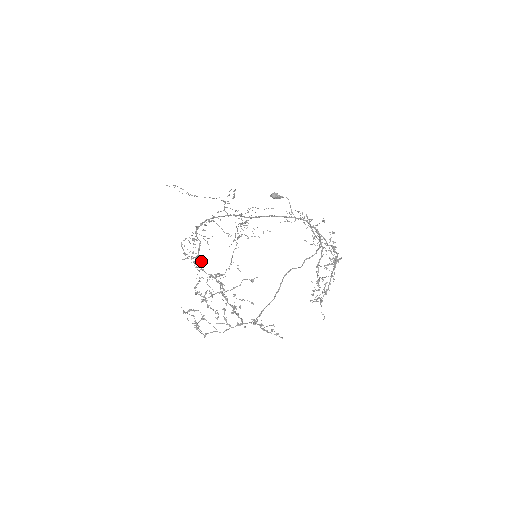
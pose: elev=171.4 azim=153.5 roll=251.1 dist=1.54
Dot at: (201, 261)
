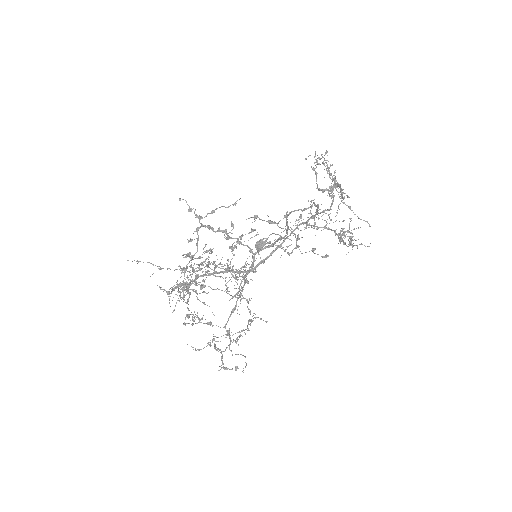
Dot at: (189, 284)
